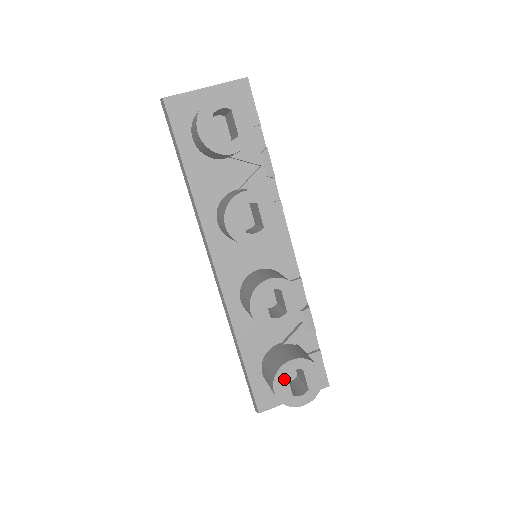
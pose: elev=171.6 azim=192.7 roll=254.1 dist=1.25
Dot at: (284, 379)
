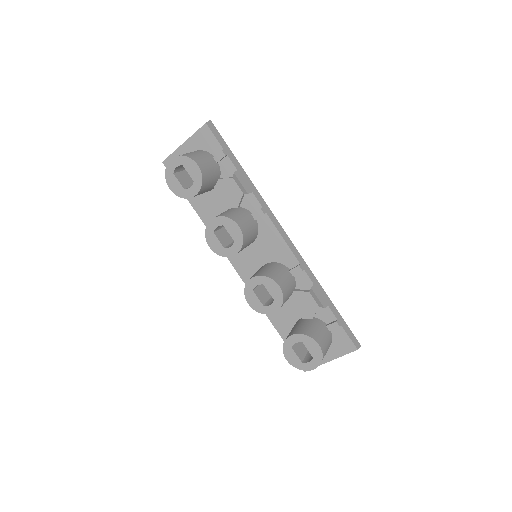
Dot at: (290, 350)
